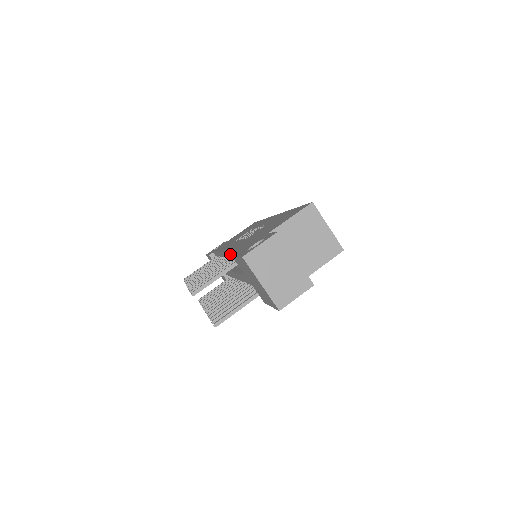
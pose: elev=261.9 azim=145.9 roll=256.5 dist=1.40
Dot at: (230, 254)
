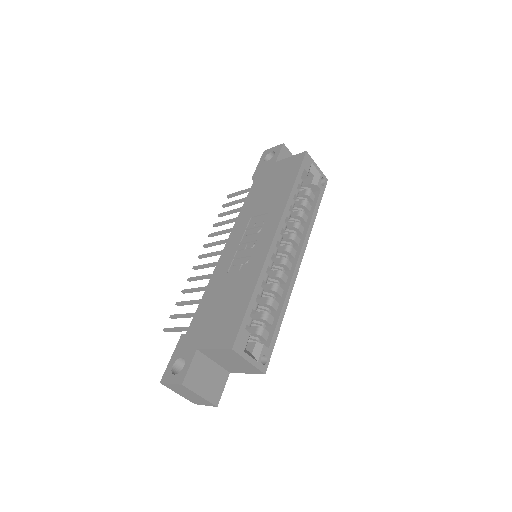
Dot at: (210, 283)
